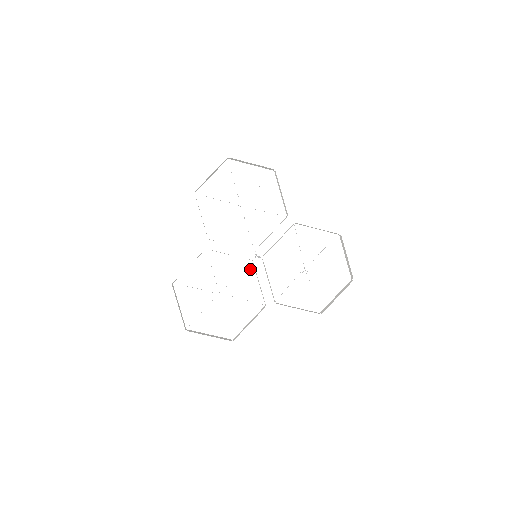
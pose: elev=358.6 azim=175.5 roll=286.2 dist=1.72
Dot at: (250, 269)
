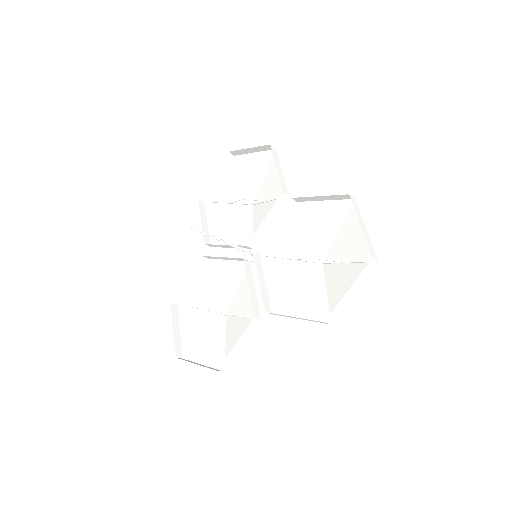
Dot at: occluded
